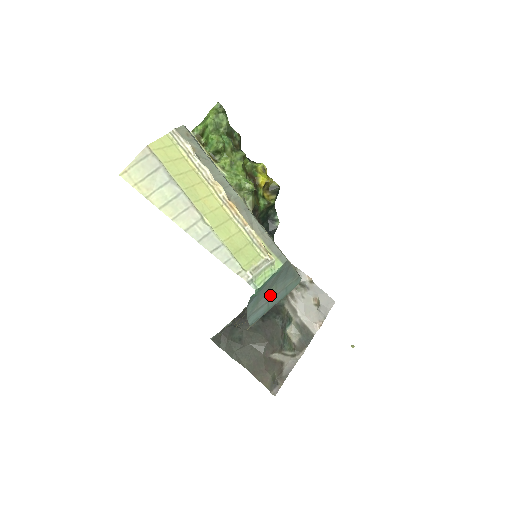
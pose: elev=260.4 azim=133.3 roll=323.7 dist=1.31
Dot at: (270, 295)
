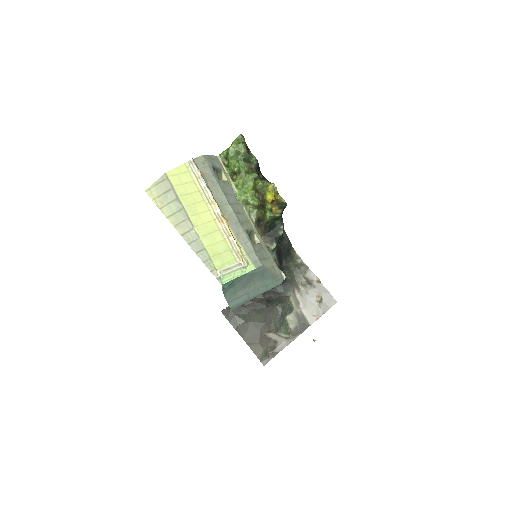
Dot at: (249, 289)
